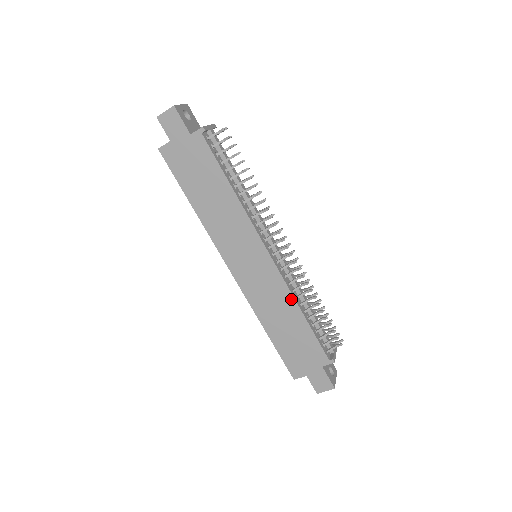
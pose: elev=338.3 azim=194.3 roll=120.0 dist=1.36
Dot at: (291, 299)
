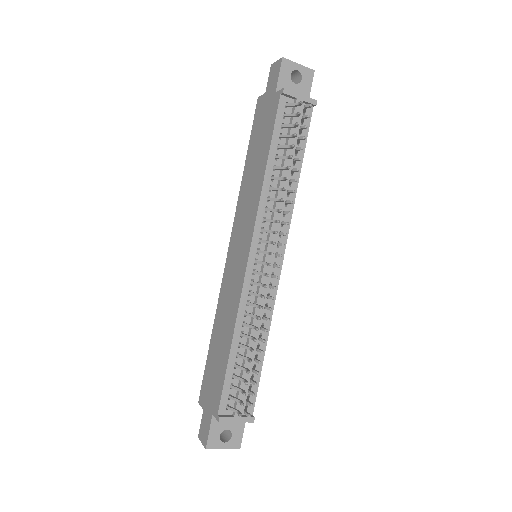
Dot at: (235, 318)
